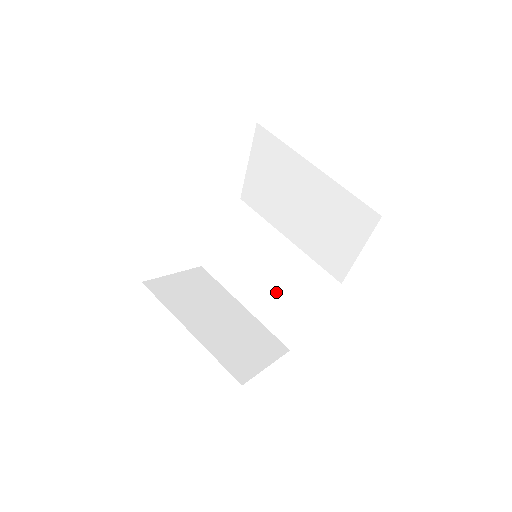
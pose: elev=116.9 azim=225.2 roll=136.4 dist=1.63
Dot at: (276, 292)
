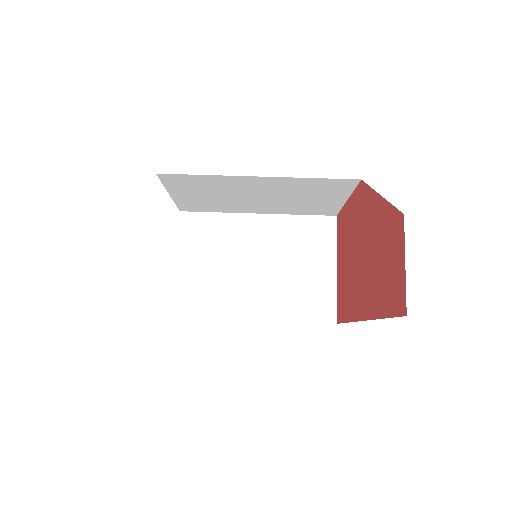
Dot at: (284, 201)
